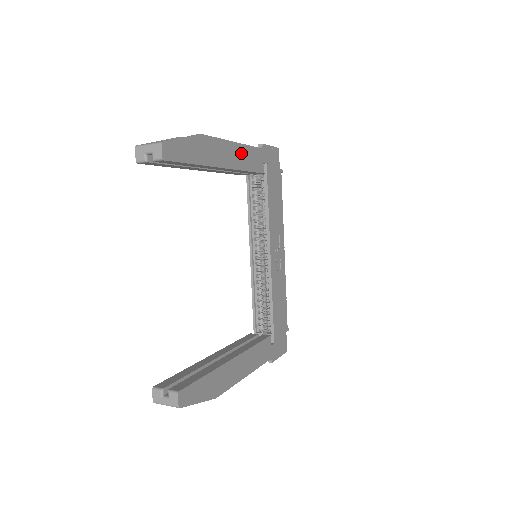
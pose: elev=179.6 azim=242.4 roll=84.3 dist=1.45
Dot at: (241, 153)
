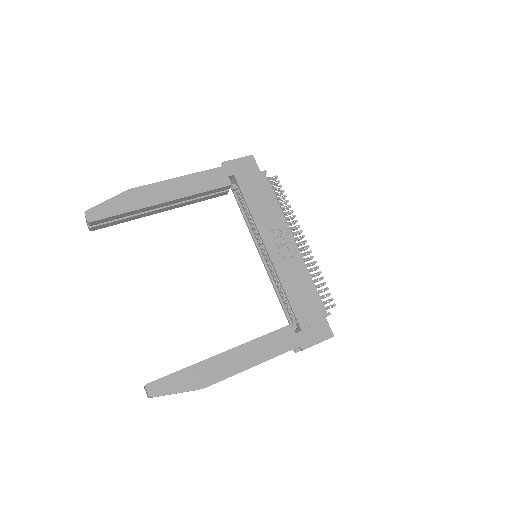
Dot at: (189, 182)
